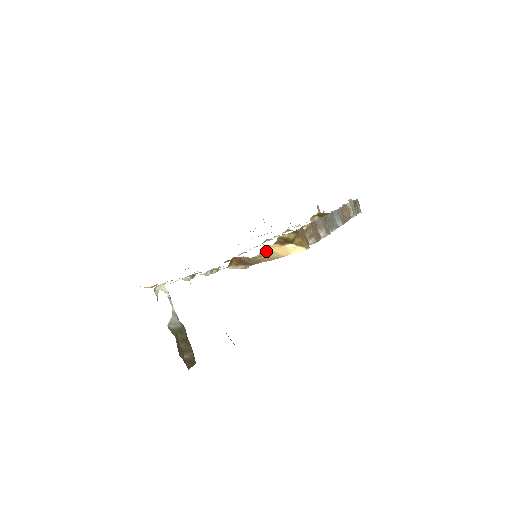
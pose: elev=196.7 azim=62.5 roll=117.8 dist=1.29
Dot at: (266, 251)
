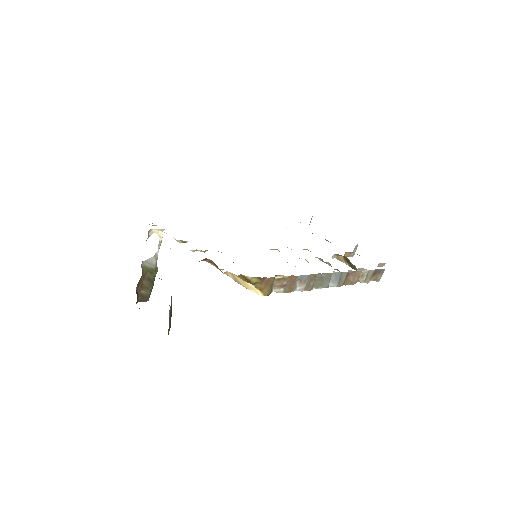
Dot at: (231, 274)
